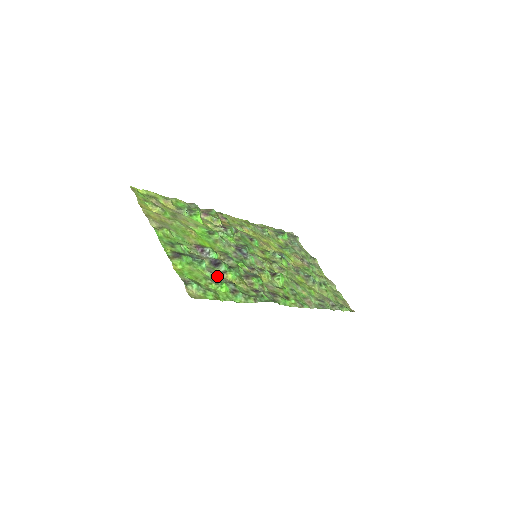
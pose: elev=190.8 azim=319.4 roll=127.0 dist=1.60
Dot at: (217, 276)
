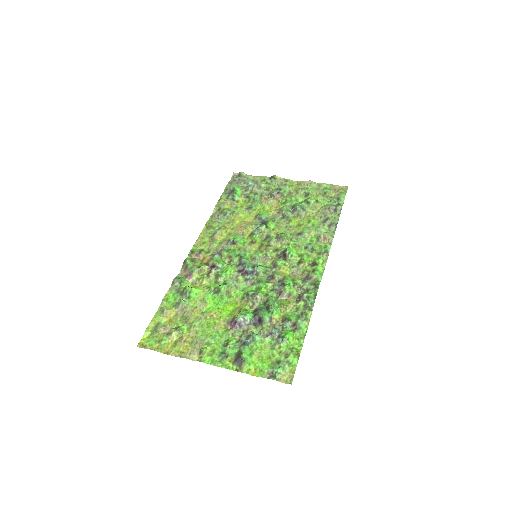
Dot at: (274, 333)
